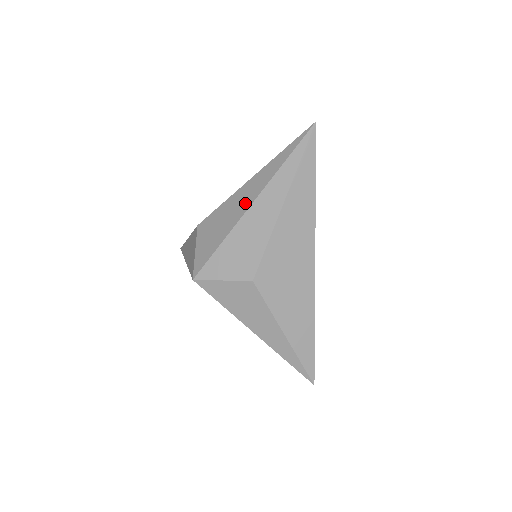
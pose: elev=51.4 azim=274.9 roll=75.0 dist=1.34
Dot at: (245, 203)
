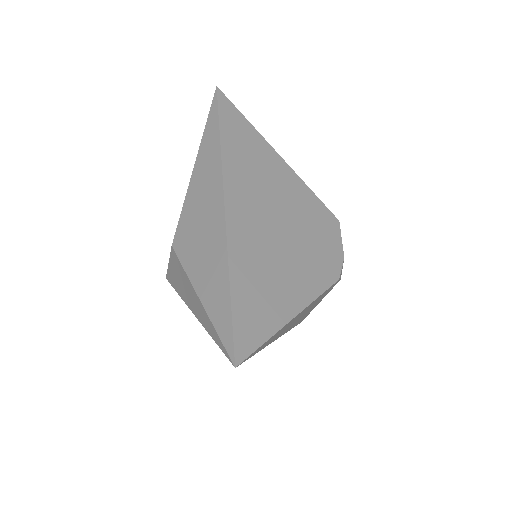
Dot at: occluded
